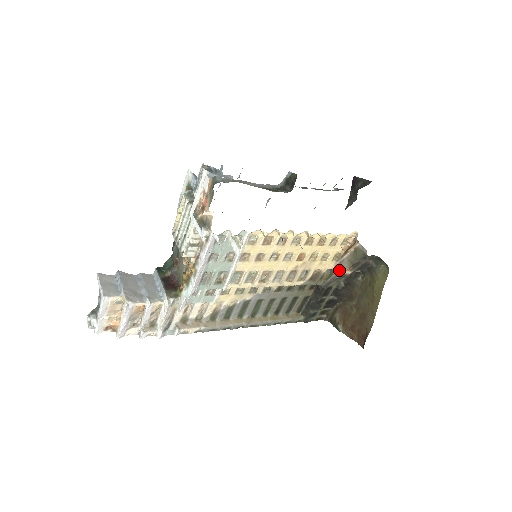
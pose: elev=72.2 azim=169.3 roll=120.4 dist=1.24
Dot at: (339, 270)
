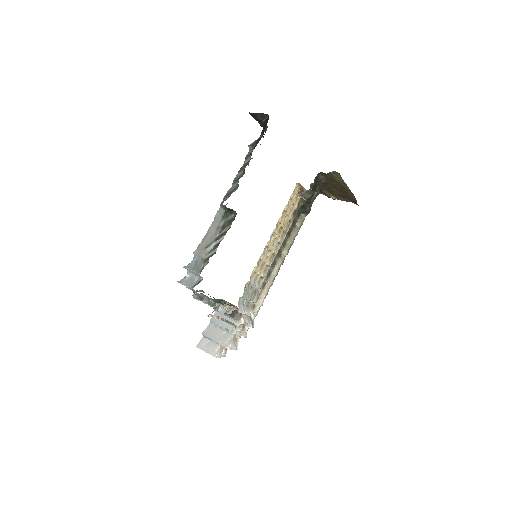
Dot at: (306, 198)
